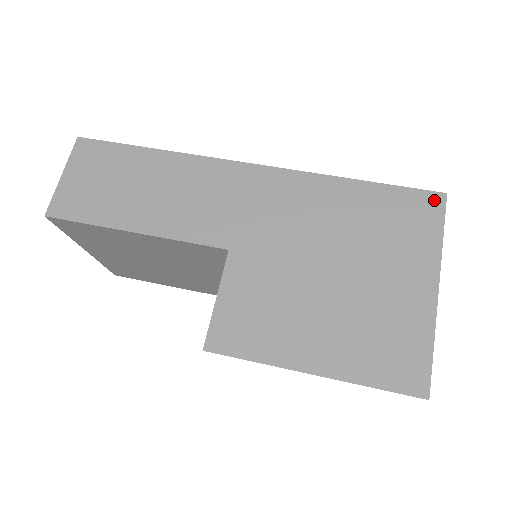
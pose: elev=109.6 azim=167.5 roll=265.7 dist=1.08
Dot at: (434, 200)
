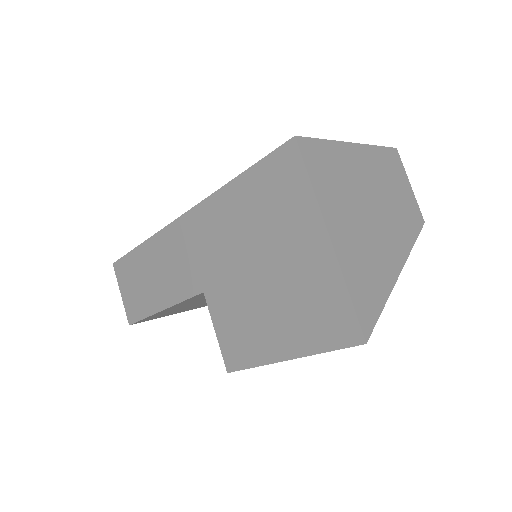
Dot at: (289, 151)
